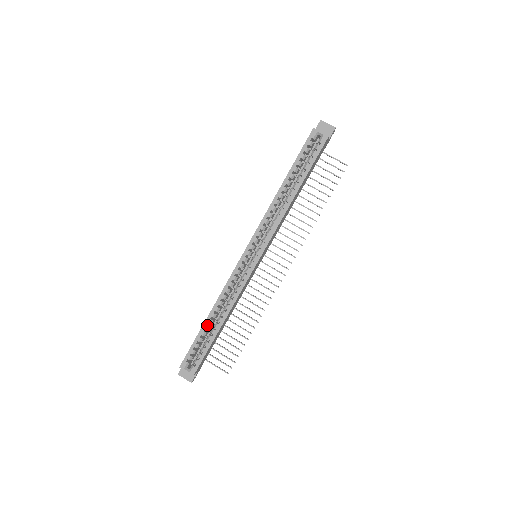
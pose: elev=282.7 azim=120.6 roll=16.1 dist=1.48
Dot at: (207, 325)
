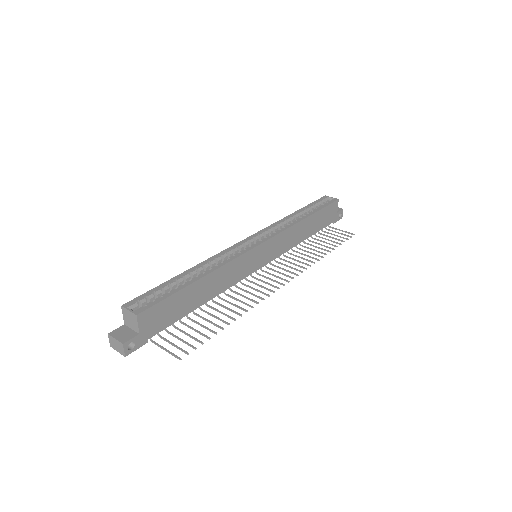
Dot at: (181, 277)
